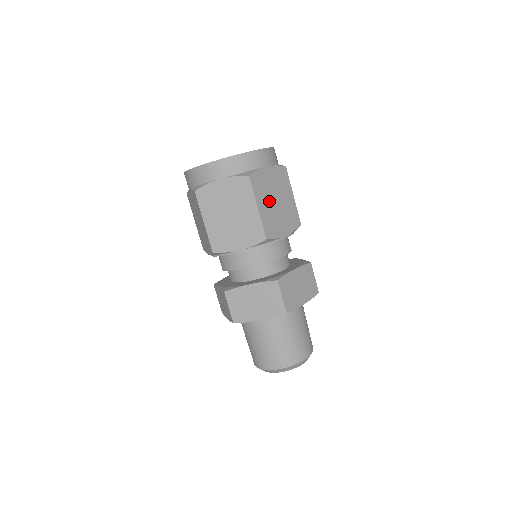
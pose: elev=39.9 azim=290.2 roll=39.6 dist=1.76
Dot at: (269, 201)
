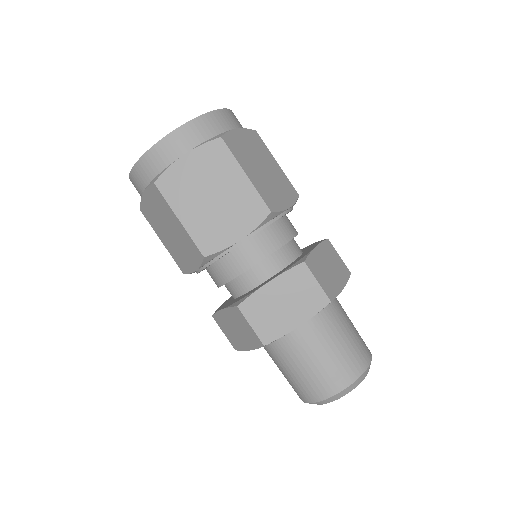
Dot at: (198, 202)
